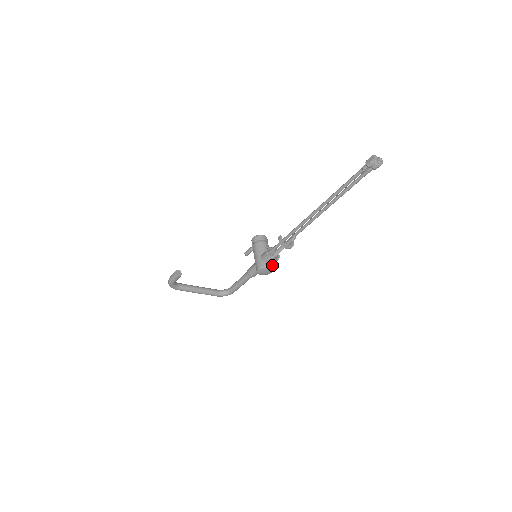
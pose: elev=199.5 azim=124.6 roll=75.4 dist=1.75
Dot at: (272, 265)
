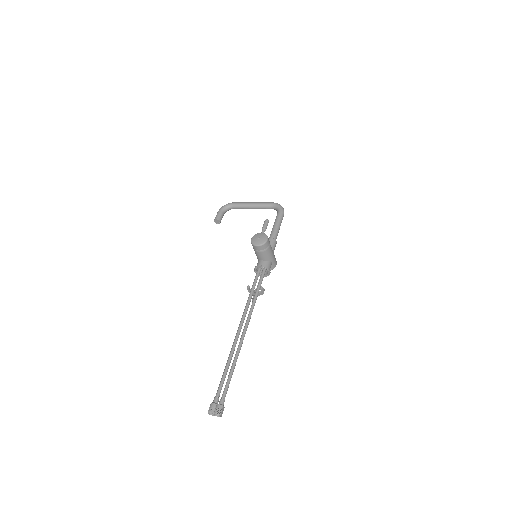
Dot at: (271, 267)
